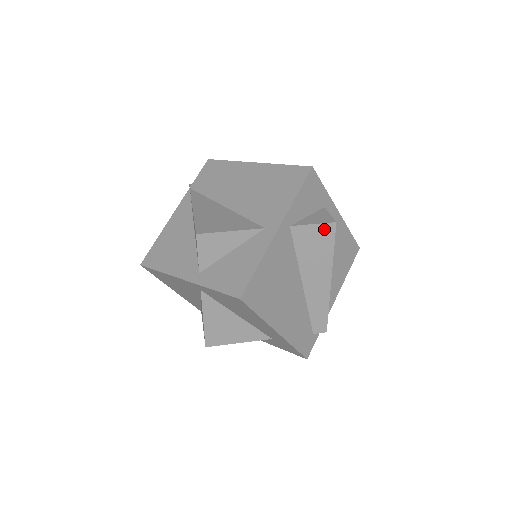
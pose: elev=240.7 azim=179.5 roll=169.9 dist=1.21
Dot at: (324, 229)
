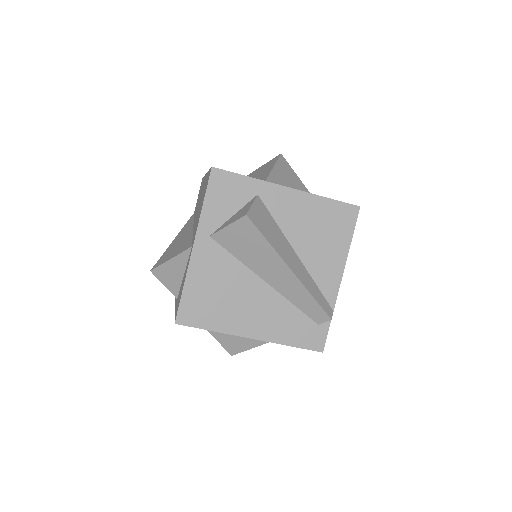
Dot at: (241, 226)
